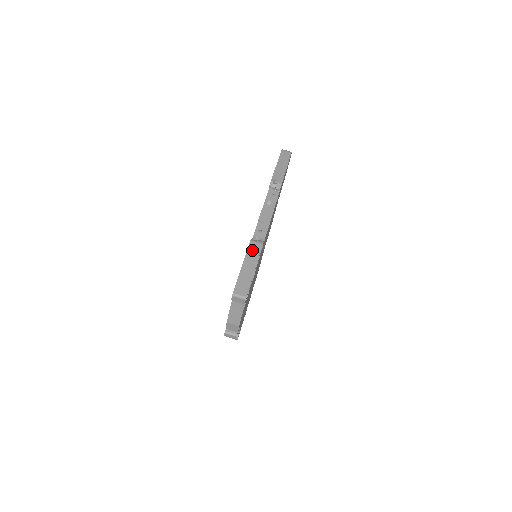
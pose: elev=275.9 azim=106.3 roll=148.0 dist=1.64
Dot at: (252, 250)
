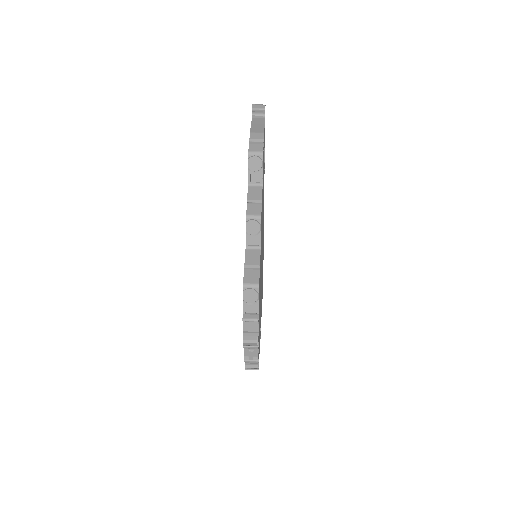
Dot at: occluded
